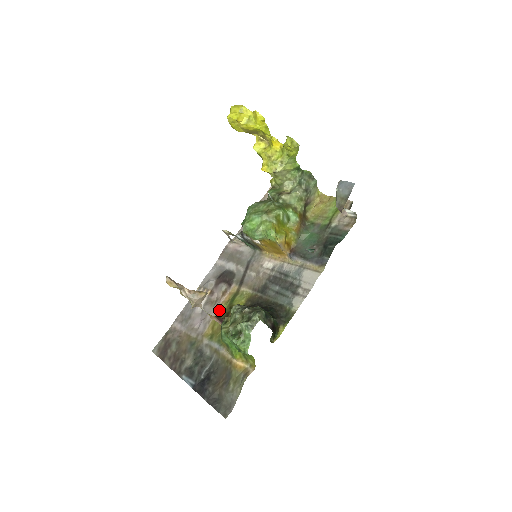
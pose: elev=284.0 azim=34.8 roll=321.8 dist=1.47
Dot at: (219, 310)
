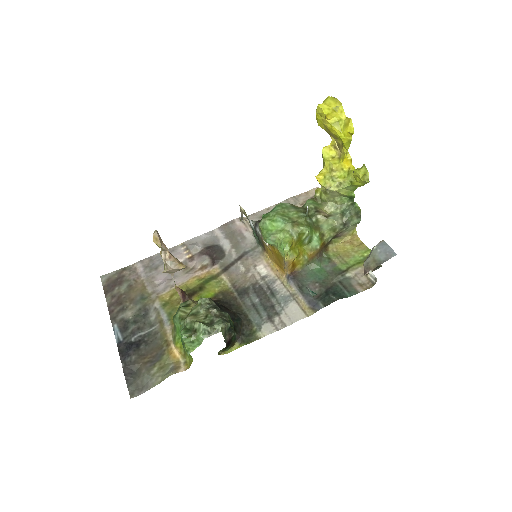
Dot at: (188, 282)
